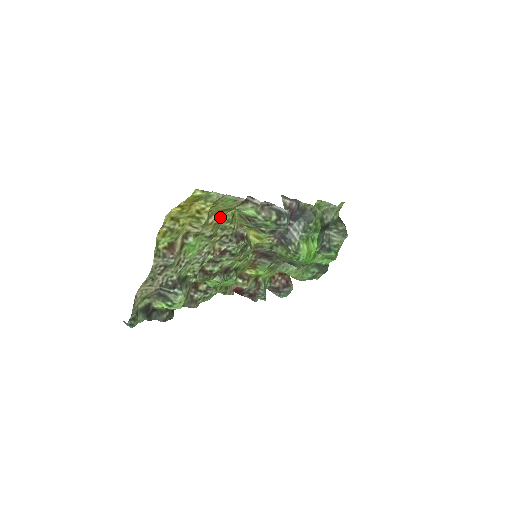
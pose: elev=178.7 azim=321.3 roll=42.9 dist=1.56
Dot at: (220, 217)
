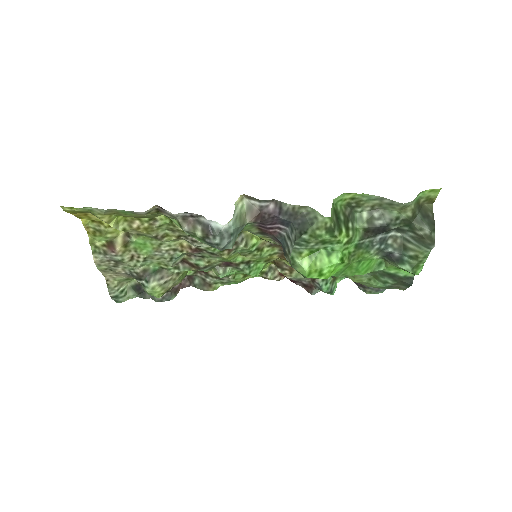
Dot at: (148, 222)
